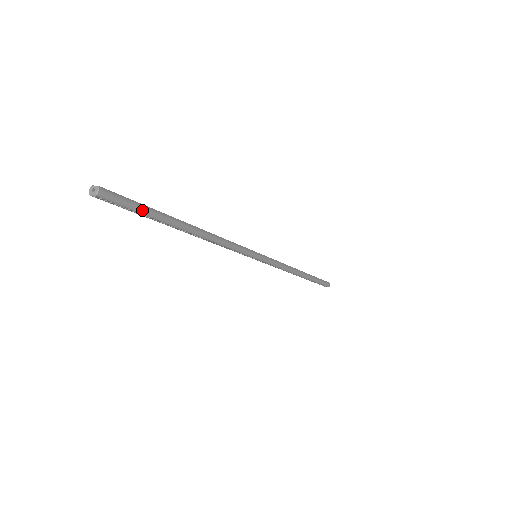
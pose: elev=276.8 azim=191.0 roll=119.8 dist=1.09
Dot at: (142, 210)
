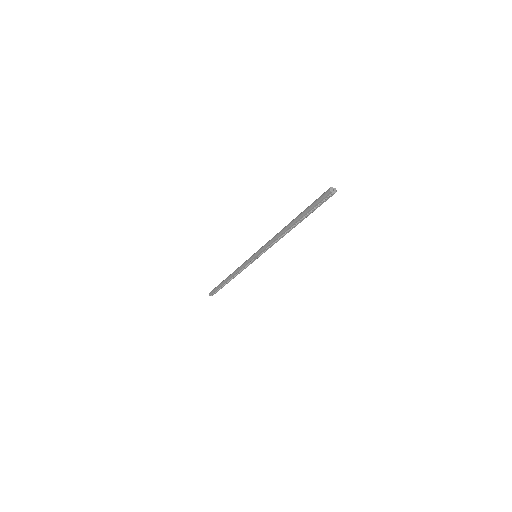
Dot at: occluded
